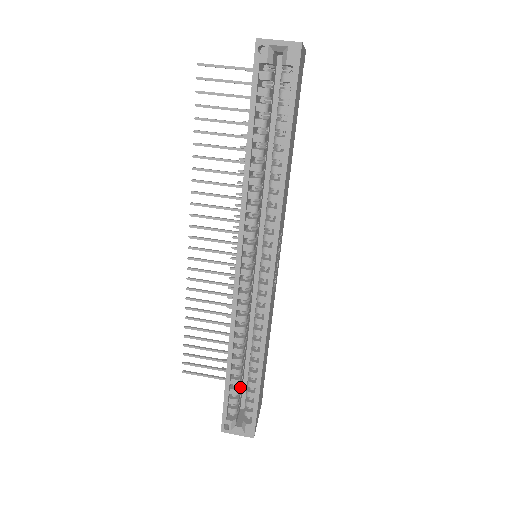
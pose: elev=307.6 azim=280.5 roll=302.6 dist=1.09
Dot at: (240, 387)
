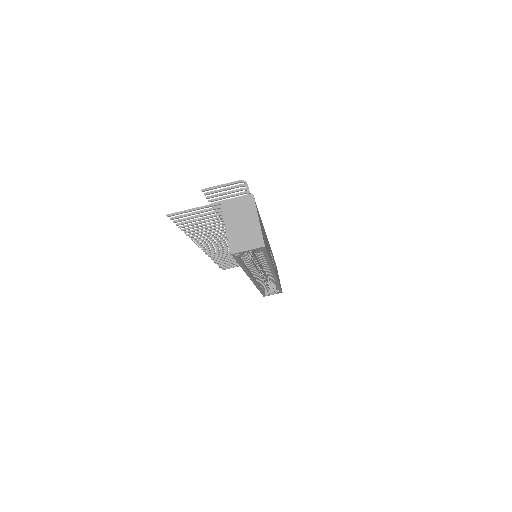
Dot at: (267, 284)
